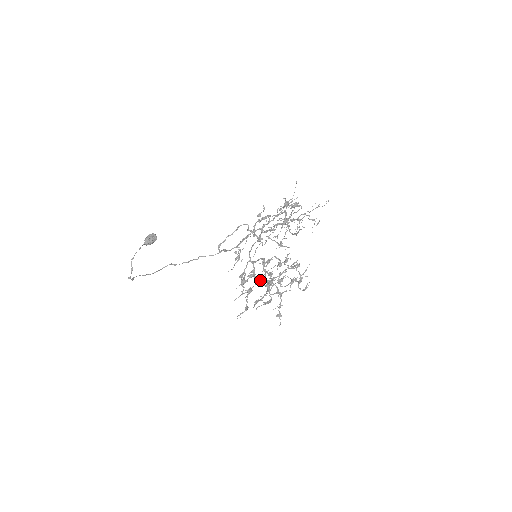
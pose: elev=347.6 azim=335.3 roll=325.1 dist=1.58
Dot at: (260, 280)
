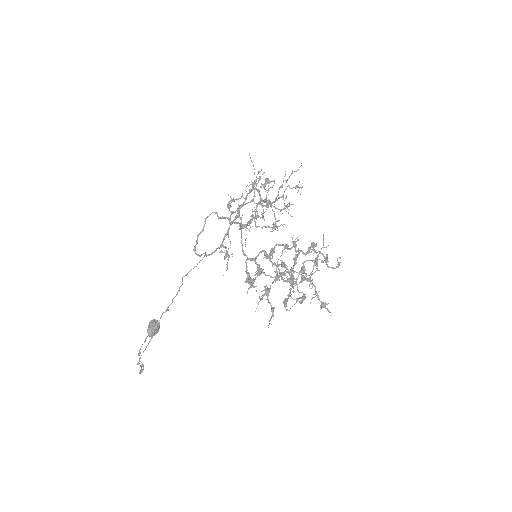
Dot at: (275, 277)
